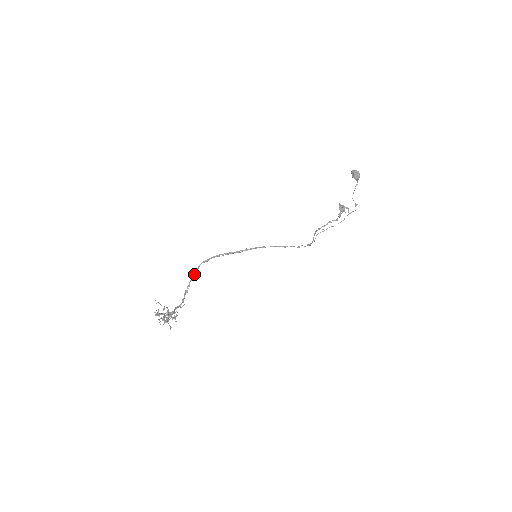
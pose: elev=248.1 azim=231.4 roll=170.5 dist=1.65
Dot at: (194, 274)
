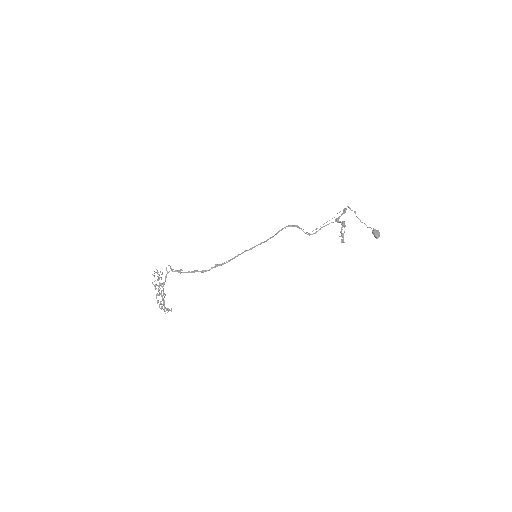
Dot at: occluded
